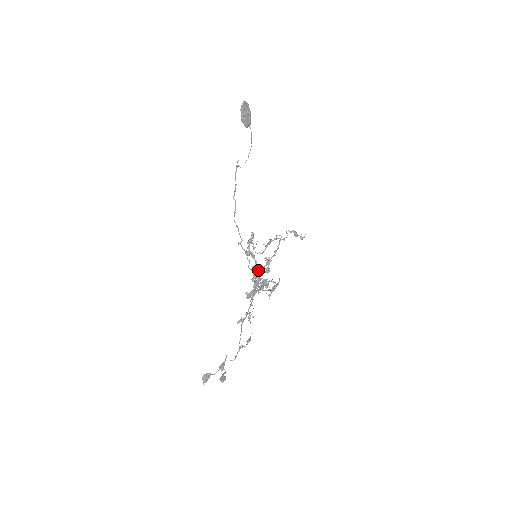
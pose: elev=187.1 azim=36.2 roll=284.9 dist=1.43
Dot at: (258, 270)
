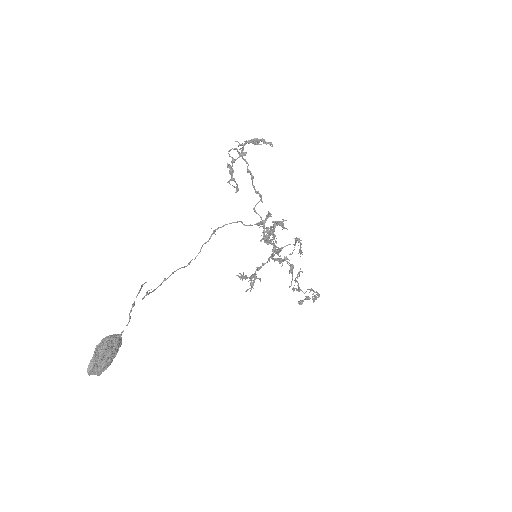
Dot at: occluded
